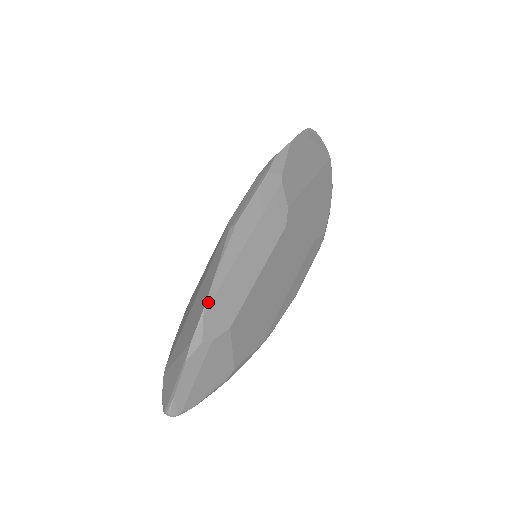
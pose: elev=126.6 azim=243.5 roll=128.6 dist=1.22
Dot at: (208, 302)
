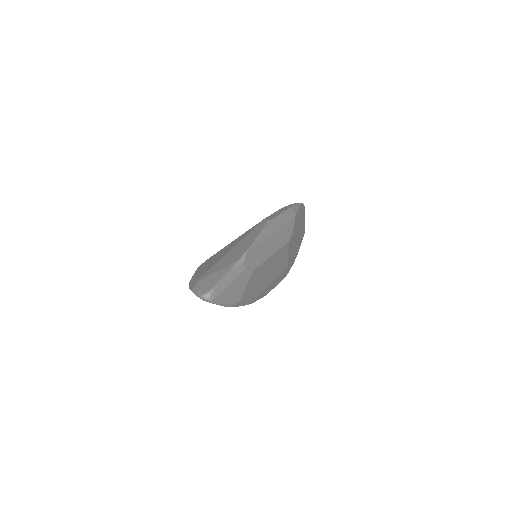
Dot at: (252, 246)
